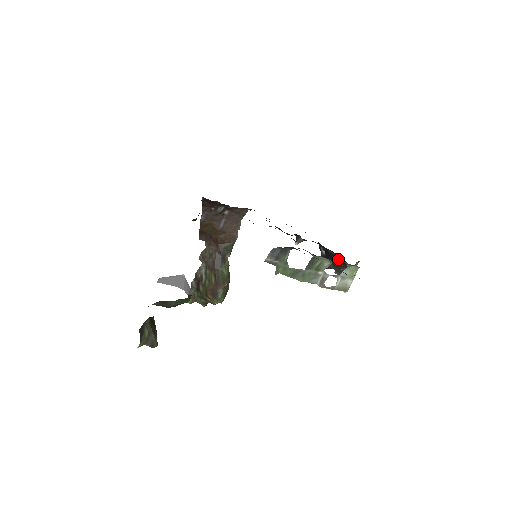
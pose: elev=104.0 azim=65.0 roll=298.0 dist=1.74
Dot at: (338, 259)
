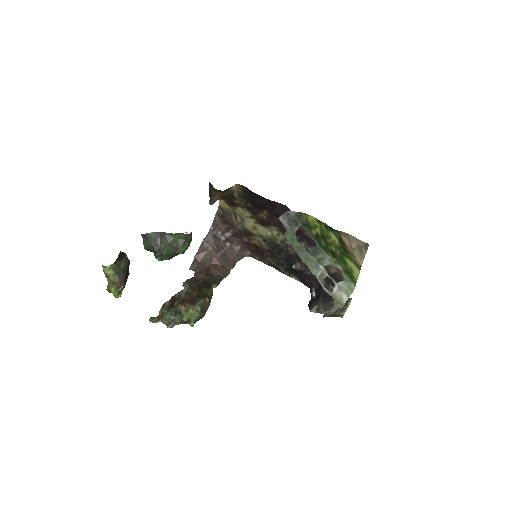
Dot at: occluded
